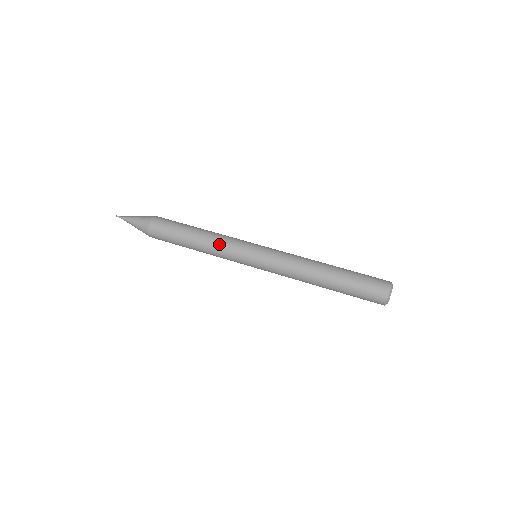
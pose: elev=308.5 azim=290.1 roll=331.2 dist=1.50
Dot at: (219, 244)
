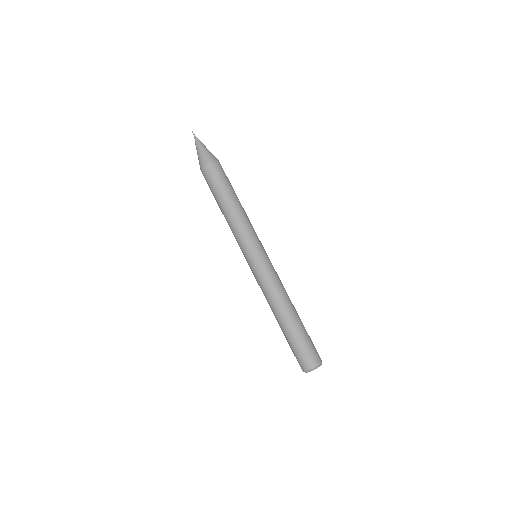
Dot at: (243, 223)
